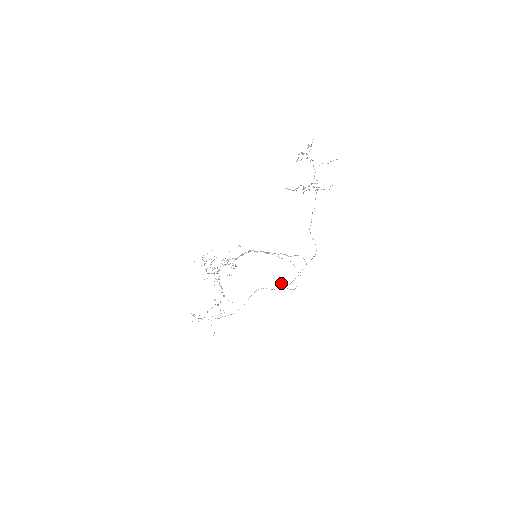
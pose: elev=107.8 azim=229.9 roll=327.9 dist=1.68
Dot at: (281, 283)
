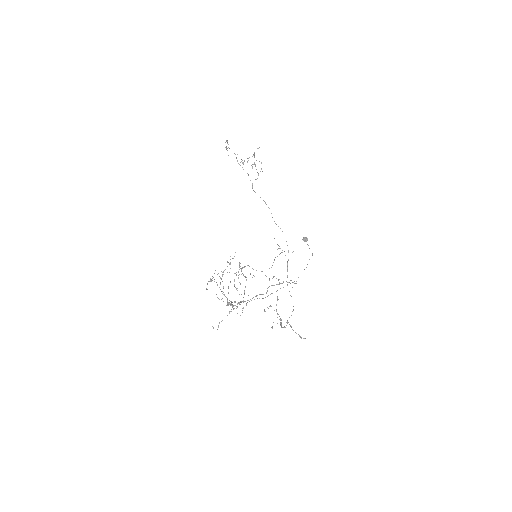
Dot at: (304, 239)
